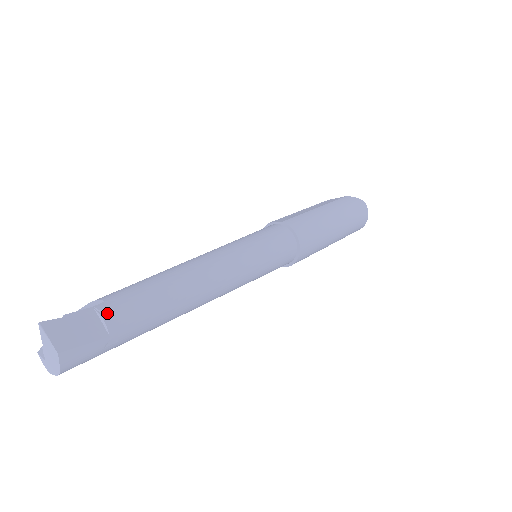
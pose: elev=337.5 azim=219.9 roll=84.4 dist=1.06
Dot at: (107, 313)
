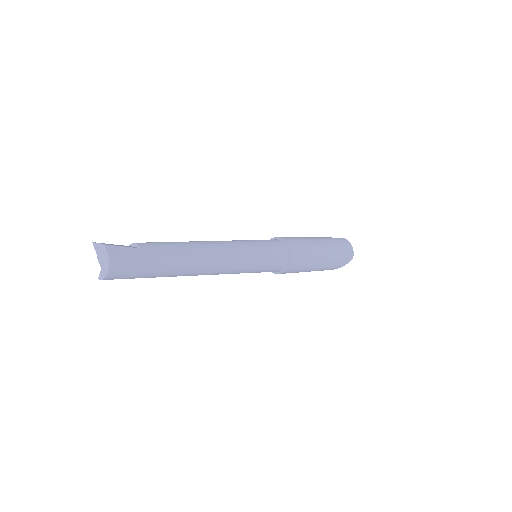
Dot at: (137, 243)
